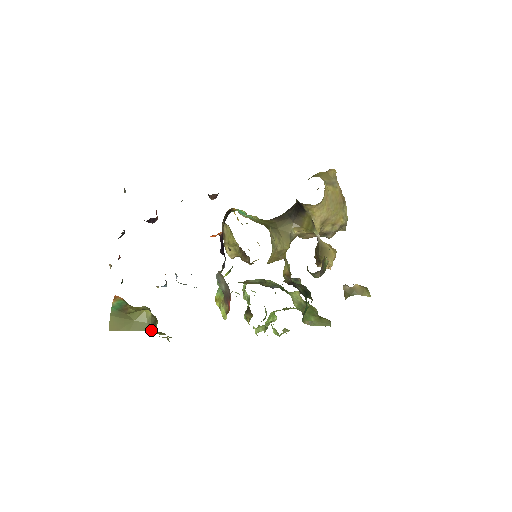
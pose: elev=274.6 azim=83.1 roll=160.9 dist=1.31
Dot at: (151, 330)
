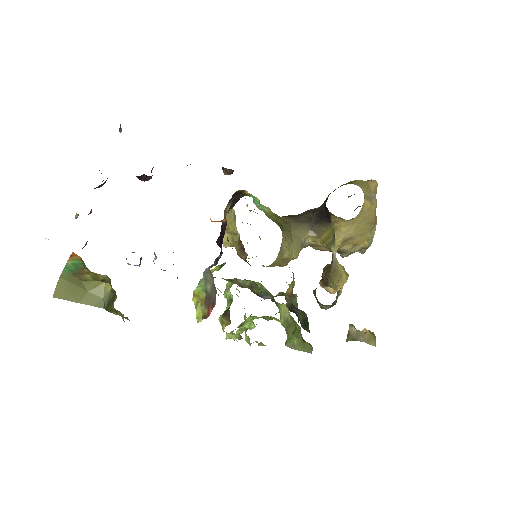
Dot at: (105, 308)
